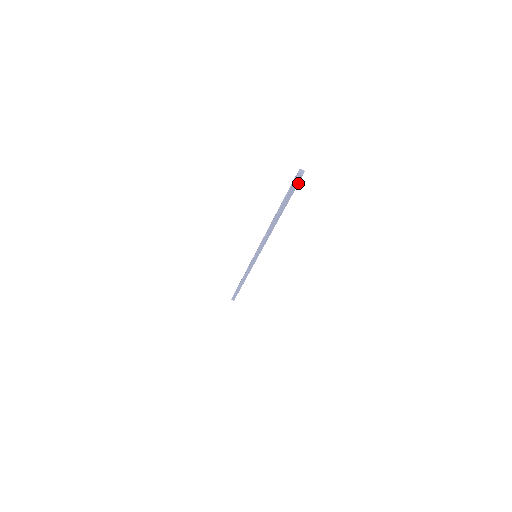
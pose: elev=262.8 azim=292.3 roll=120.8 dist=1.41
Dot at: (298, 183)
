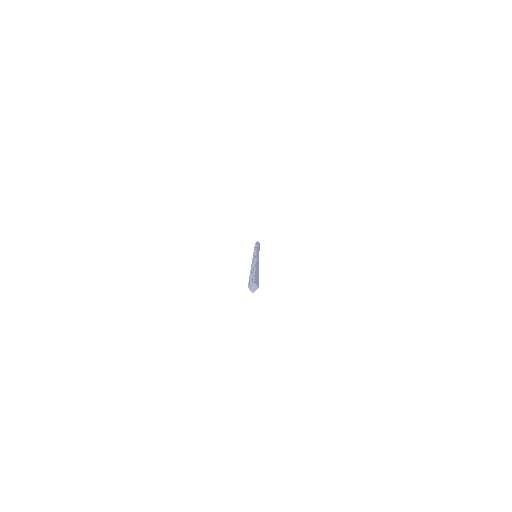
Dot at: occluded
